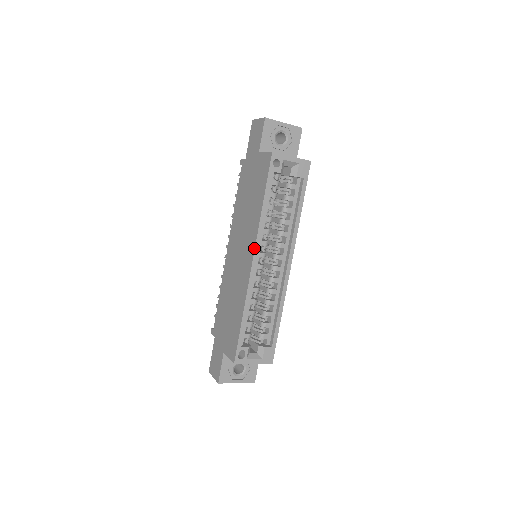
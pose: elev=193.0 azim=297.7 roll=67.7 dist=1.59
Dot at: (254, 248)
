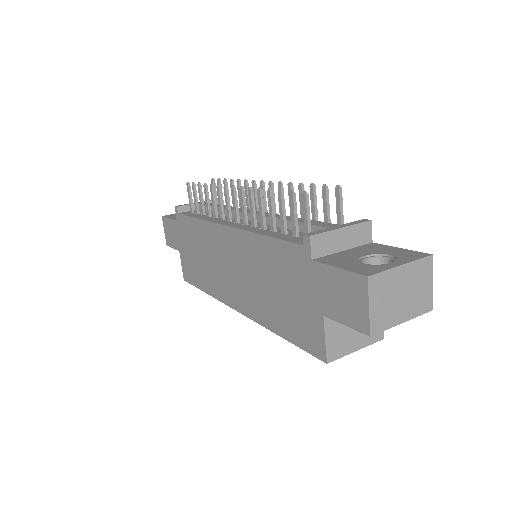
Dot at: (244, 315)
